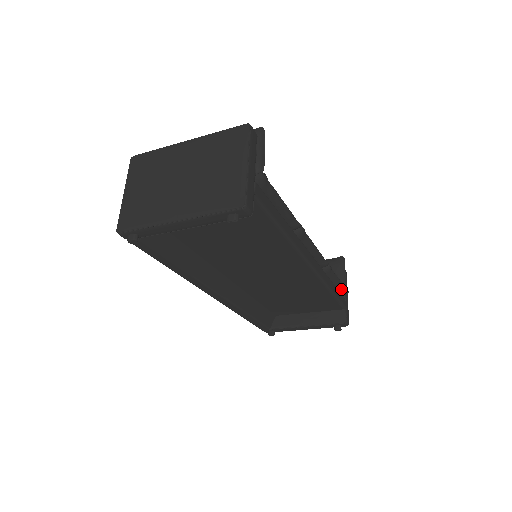
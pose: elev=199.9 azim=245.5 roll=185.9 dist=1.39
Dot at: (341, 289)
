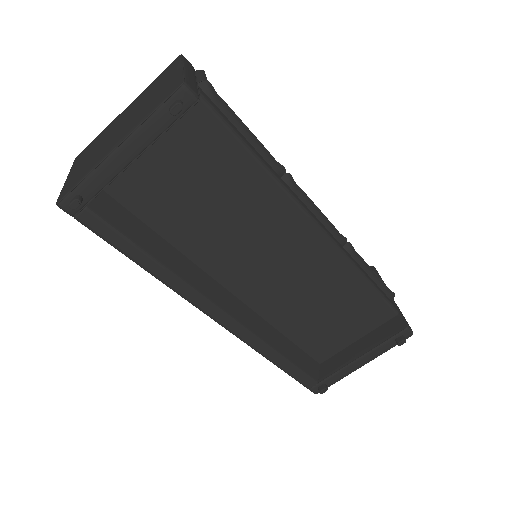
Dot at: (381, 286)
